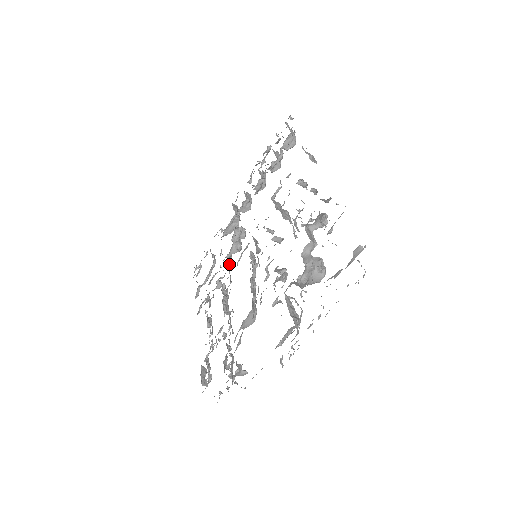
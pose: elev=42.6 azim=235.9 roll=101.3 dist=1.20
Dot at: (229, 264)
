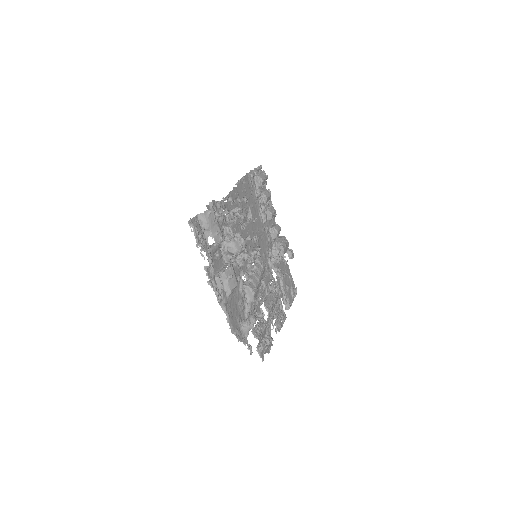
Dot at: (269, 272)
